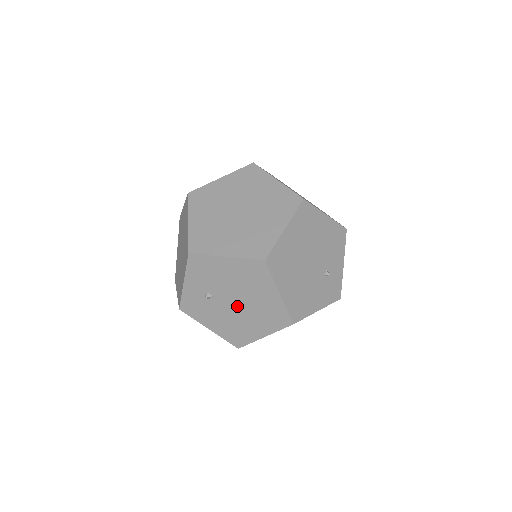
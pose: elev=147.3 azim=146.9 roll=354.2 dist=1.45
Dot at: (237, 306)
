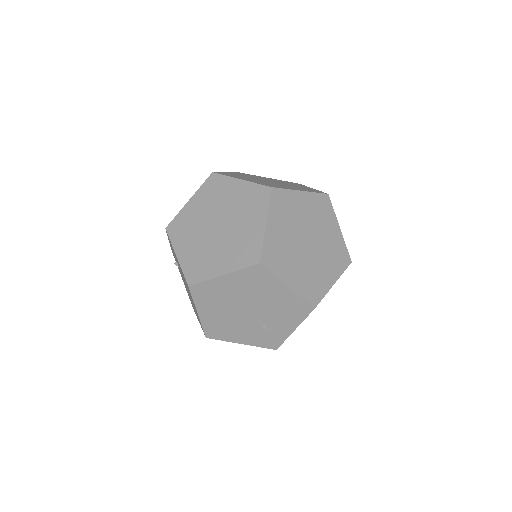
Dot at: (187, 289)
